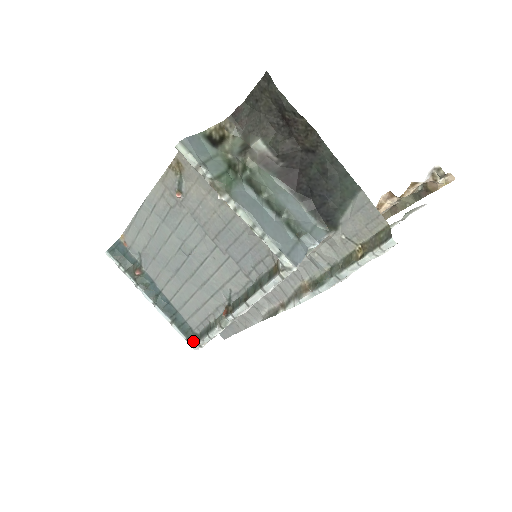
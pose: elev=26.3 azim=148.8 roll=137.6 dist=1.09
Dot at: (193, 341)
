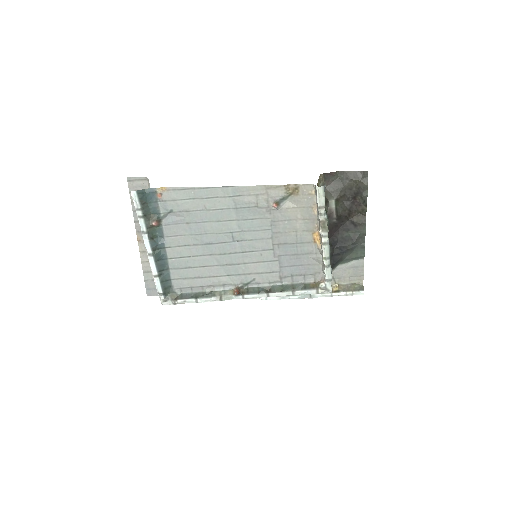
Dot at: (168, 297)
